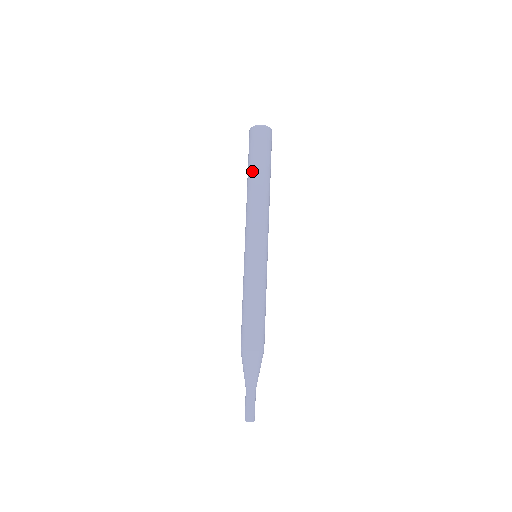
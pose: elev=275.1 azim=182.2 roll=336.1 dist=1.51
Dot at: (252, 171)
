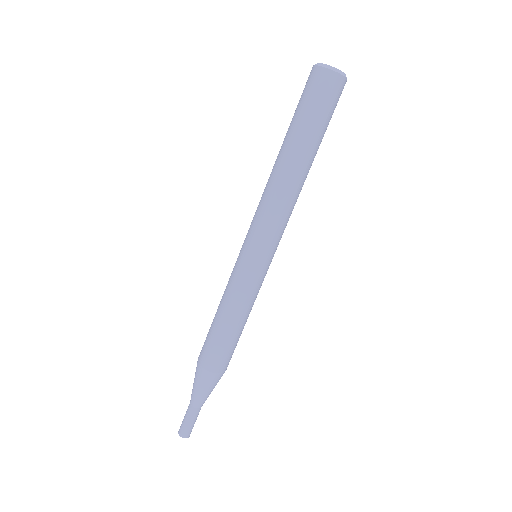
Dot at: (300, 141)
